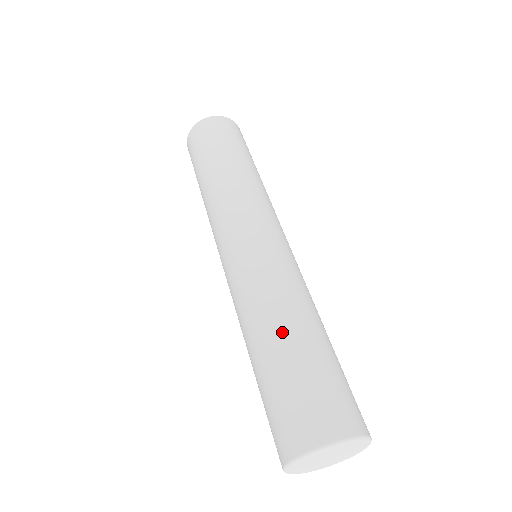
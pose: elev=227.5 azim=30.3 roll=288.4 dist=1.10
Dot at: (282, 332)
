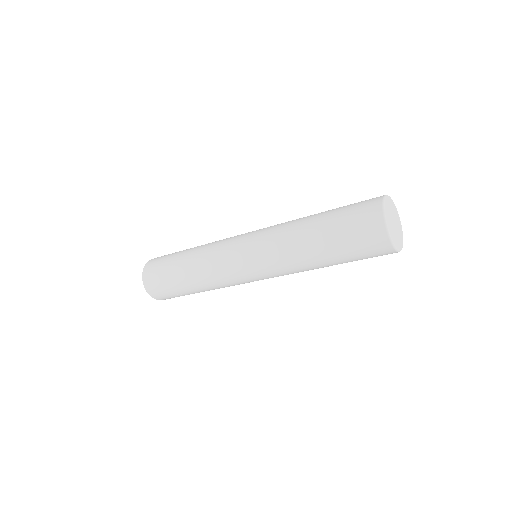
Dot at: (312, 219)
